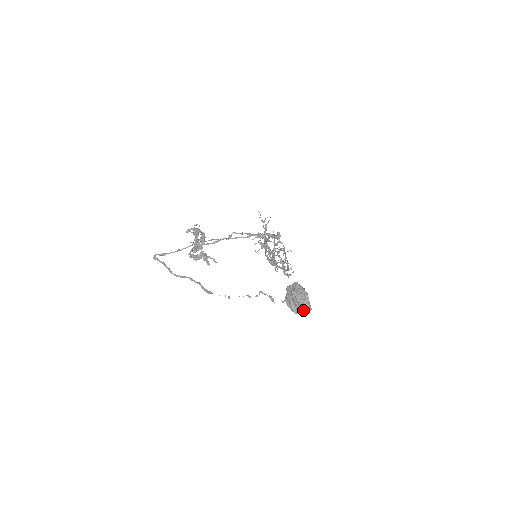
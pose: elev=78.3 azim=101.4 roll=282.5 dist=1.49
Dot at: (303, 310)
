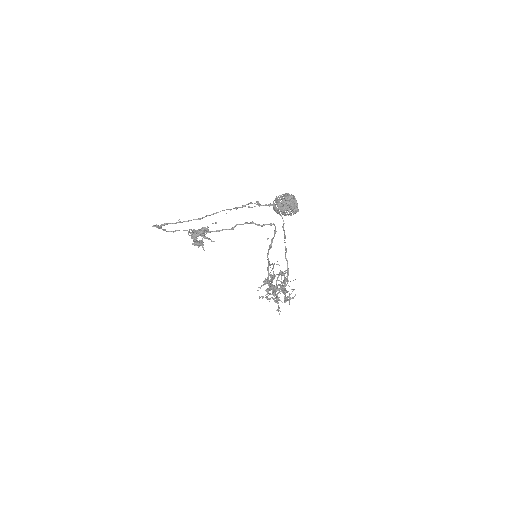
Dot at: (289, 206)
